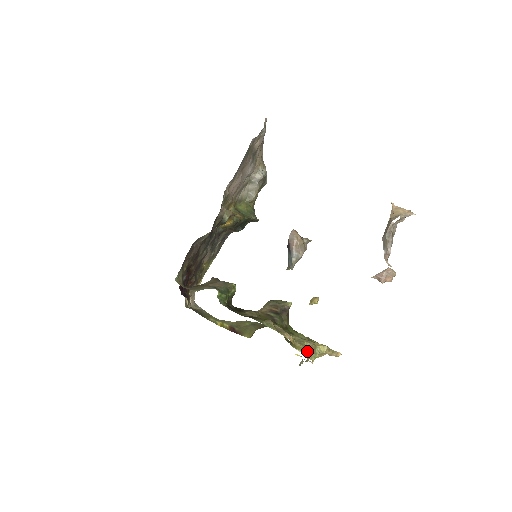
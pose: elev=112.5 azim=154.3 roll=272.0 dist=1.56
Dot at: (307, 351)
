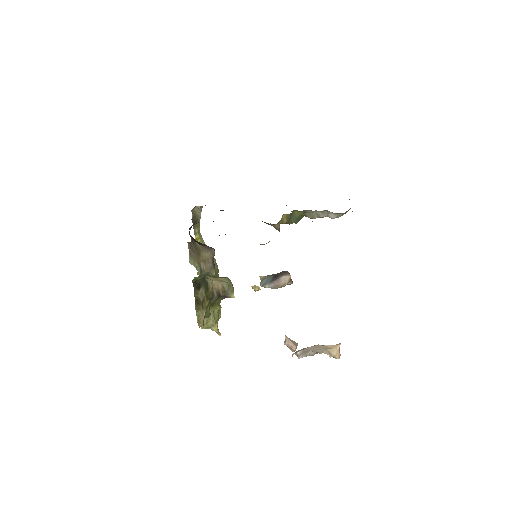
Dot at: (205, 325)
